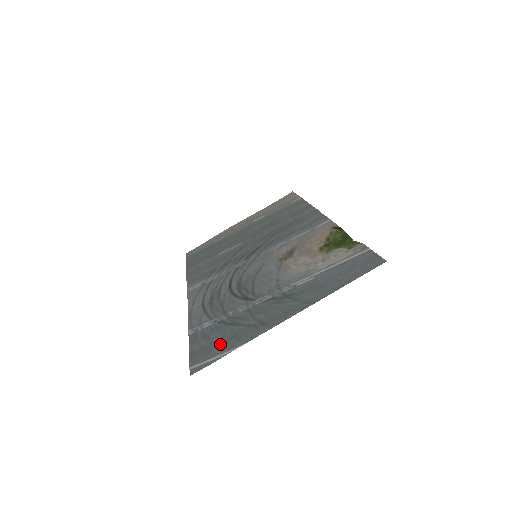
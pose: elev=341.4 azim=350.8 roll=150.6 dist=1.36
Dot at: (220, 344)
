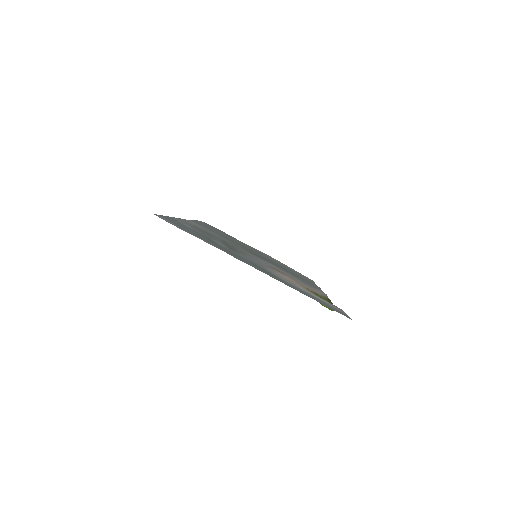
Dot at: (191, 232)
